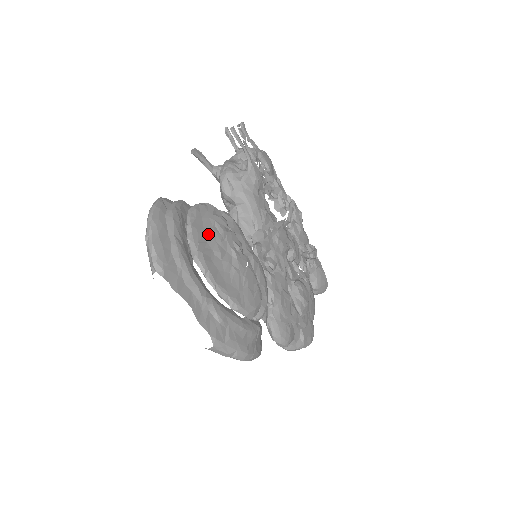
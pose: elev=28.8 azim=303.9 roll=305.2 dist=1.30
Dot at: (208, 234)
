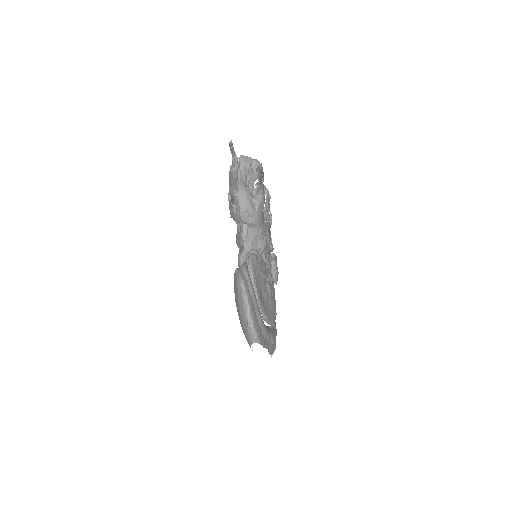
Dot at: (260, 286)
